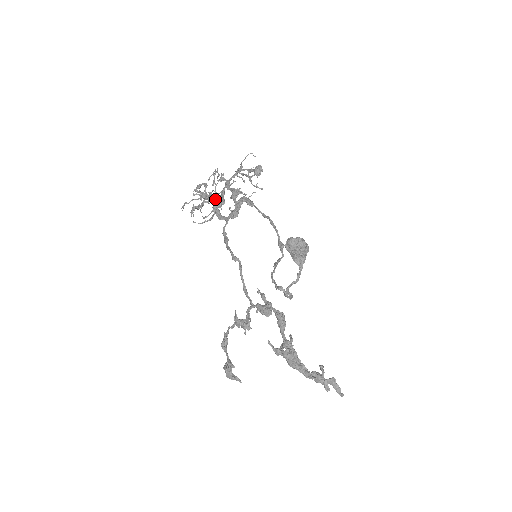
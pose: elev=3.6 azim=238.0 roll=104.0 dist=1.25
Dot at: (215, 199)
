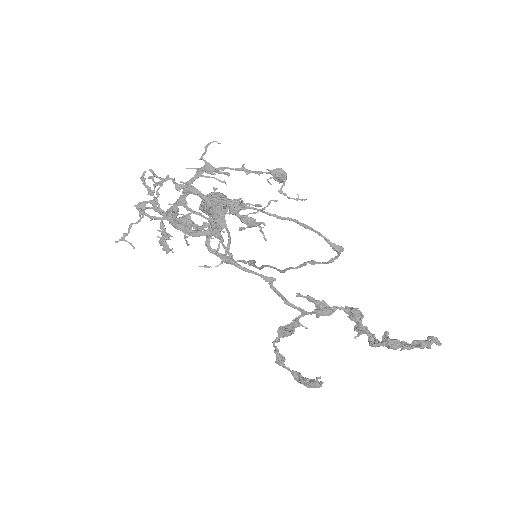
Dot at: (167, 212)
